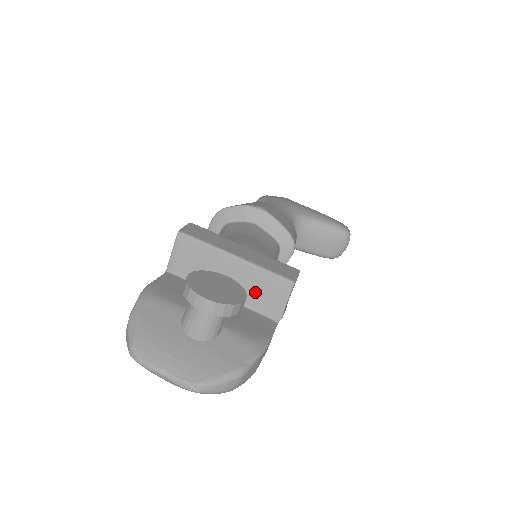
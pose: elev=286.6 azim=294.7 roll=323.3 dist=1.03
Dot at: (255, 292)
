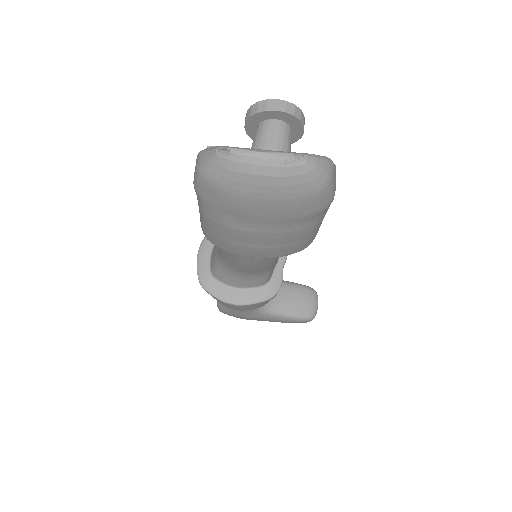
Dot at: occluded
